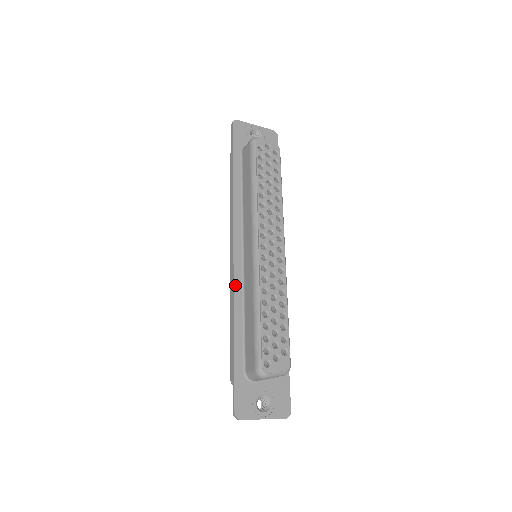
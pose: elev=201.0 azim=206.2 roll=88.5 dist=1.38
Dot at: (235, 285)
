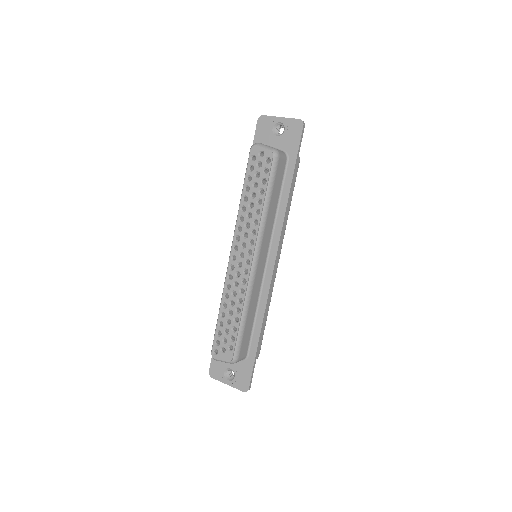
Dot at: occluded
